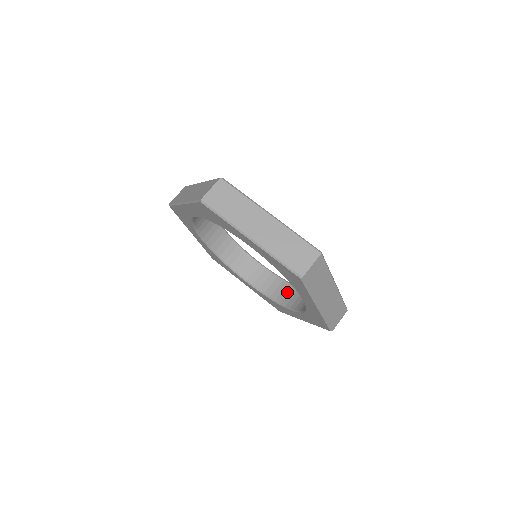
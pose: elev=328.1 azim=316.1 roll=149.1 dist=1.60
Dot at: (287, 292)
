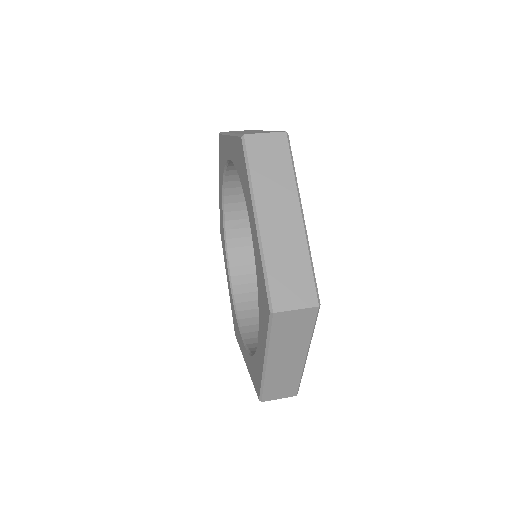
Dot at: (257, 322)
